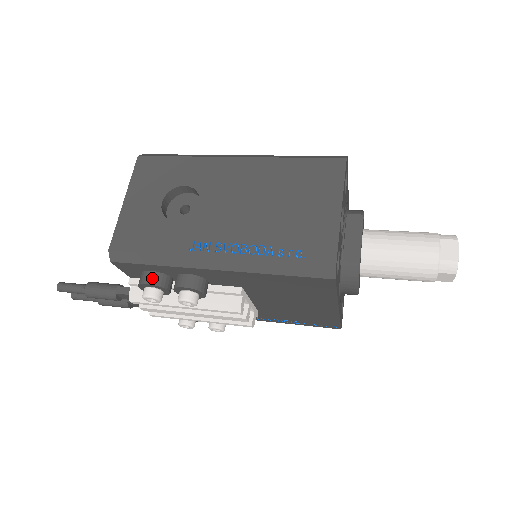
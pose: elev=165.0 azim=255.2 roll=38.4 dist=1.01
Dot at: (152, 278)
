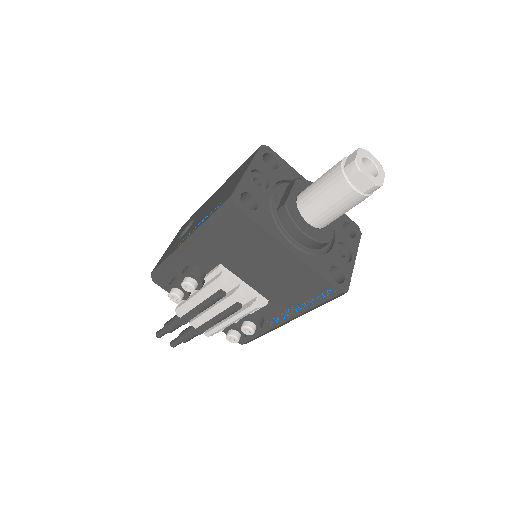
Dot at: (172, 281)
